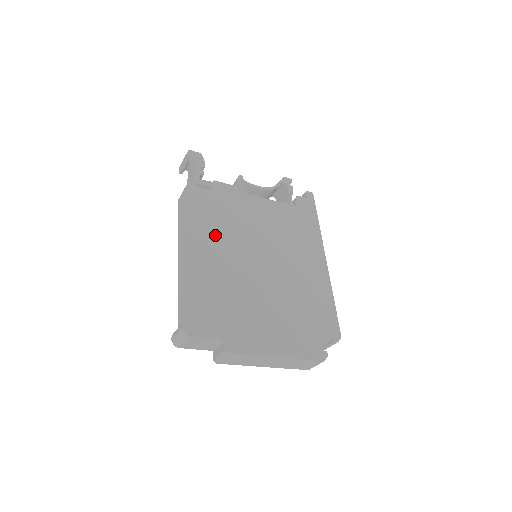
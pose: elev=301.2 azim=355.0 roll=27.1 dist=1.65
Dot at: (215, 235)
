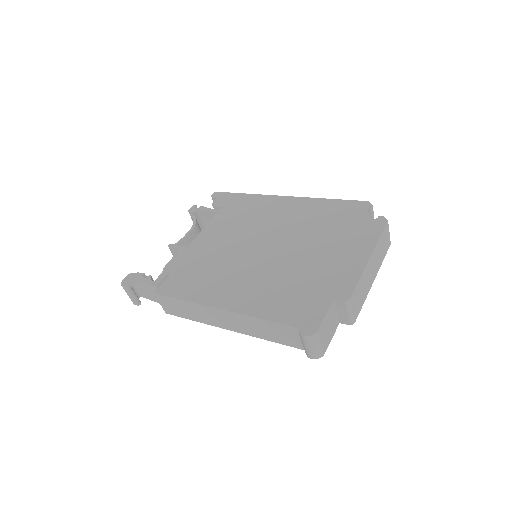
Dot at: (219, 282)
